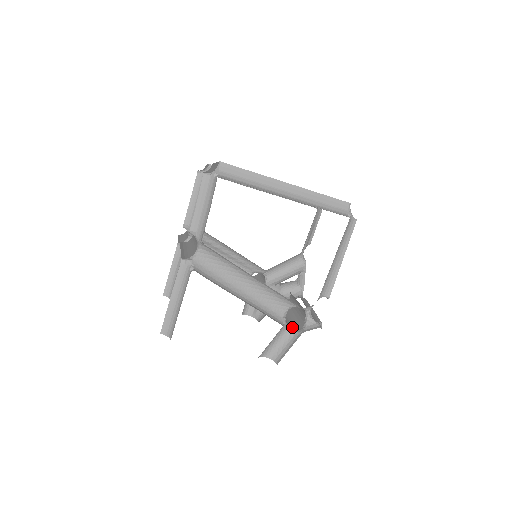
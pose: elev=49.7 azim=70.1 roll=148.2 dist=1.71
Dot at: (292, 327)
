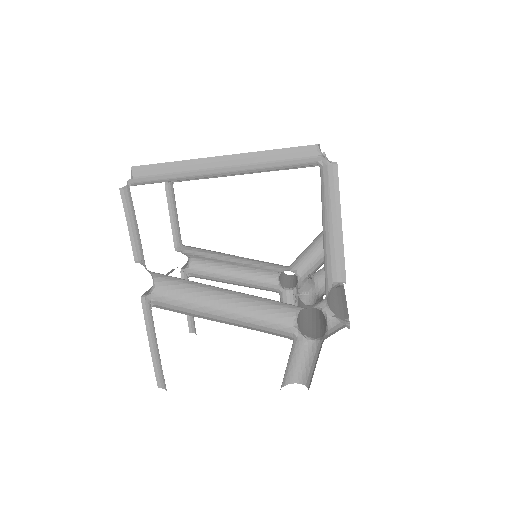
Dot at: (315, 335)
